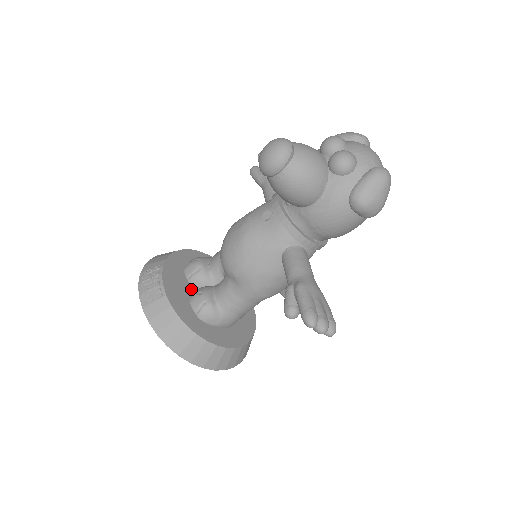
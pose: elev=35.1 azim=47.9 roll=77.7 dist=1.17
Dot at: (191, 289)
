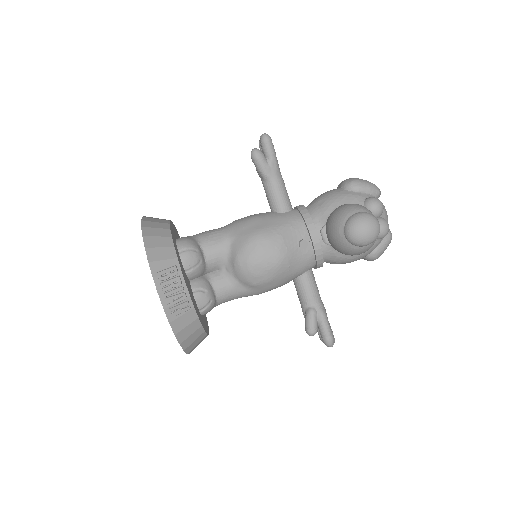
Dot at: (189, 283)
